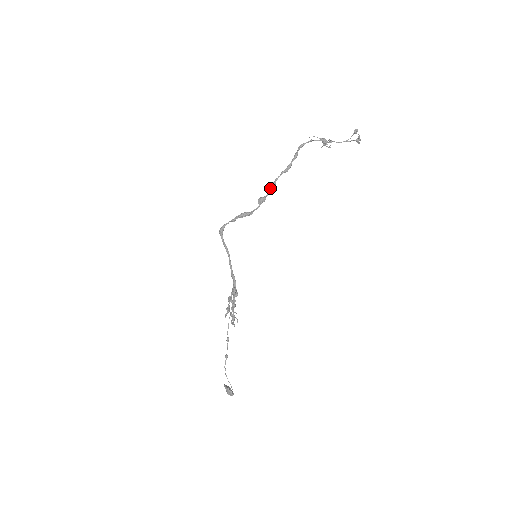
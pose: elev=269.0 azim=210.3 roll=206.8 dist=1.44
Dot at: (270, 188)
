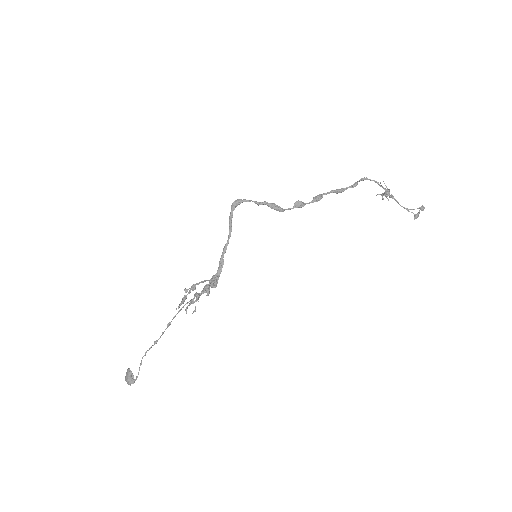
Dot at: (314, 198)
